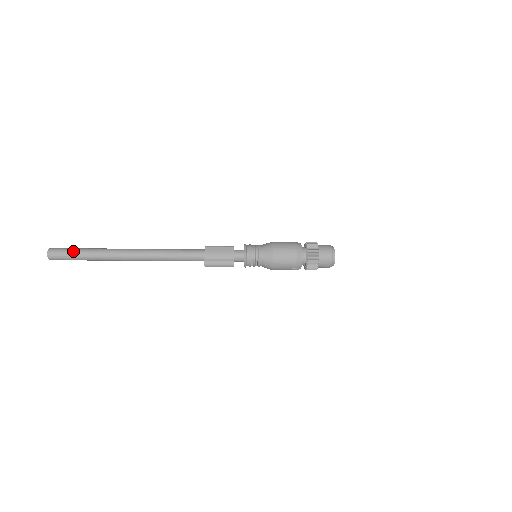
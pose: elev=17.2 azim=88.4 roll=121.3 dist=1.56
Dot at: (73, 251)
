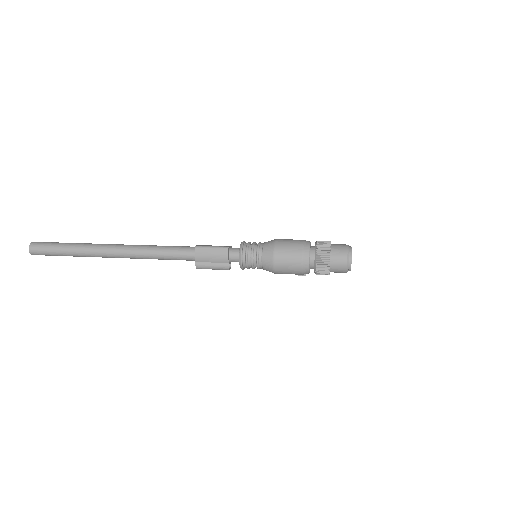
Dot at: (54, 250)
